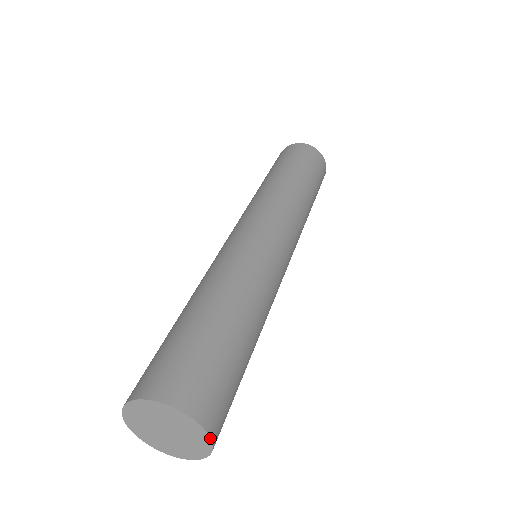
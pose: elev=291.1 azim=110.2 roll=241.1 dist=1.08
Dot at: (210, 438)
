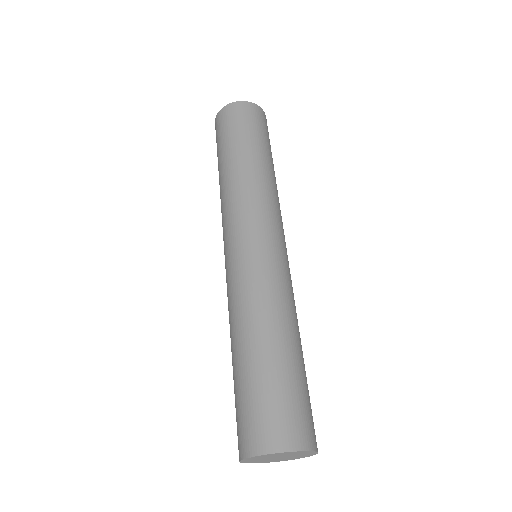
Dot at: (316, 452)
